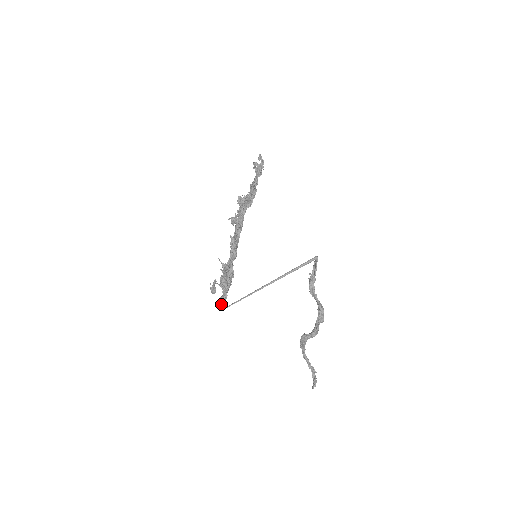
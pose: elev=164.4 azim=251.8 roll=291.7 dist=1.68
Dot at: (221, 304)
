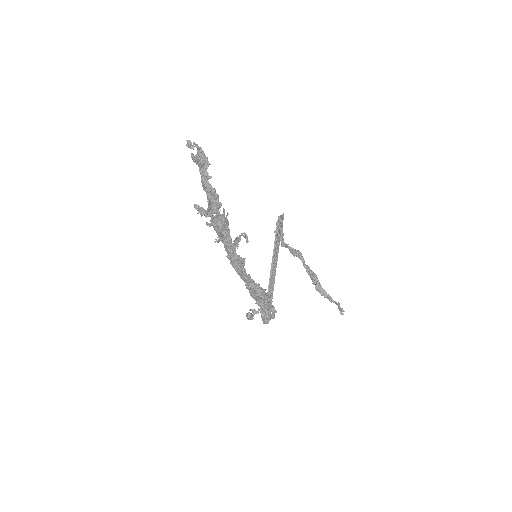
Dot at: (266, 322)
